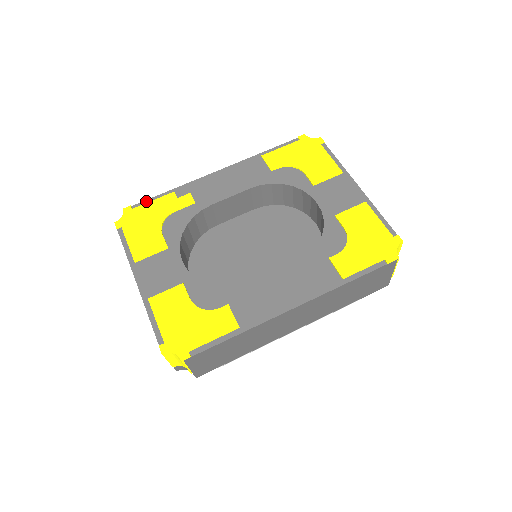
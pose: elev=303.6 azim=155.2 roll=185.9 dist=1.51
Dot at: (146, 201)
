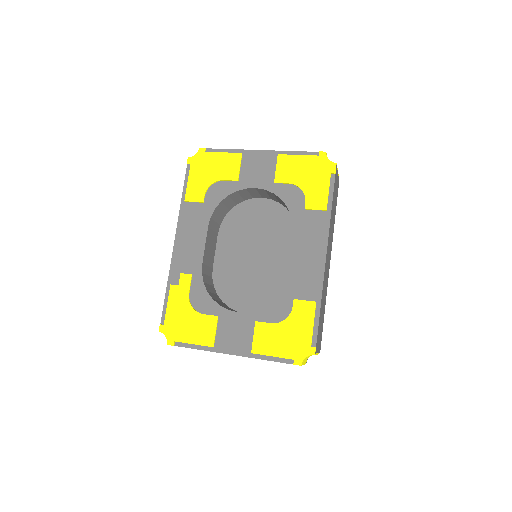
Dot at: (164, 311)
